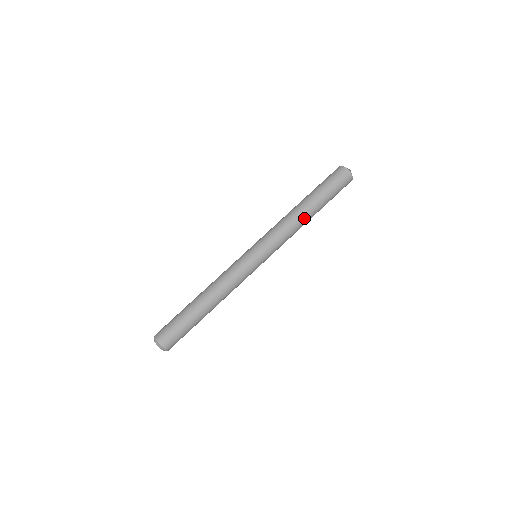
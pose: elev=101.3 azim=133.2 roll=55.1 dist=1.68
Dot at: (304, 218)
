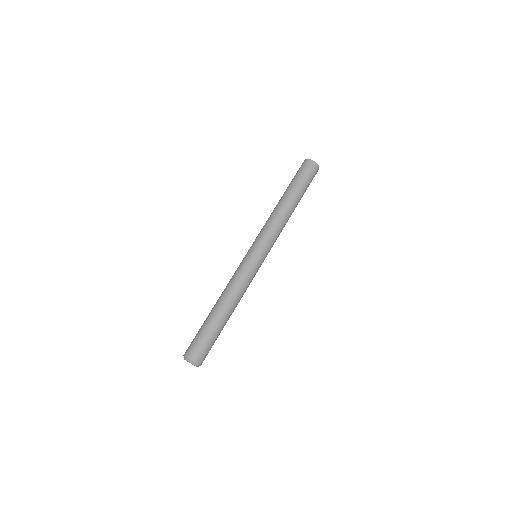
Dot at: occluded
